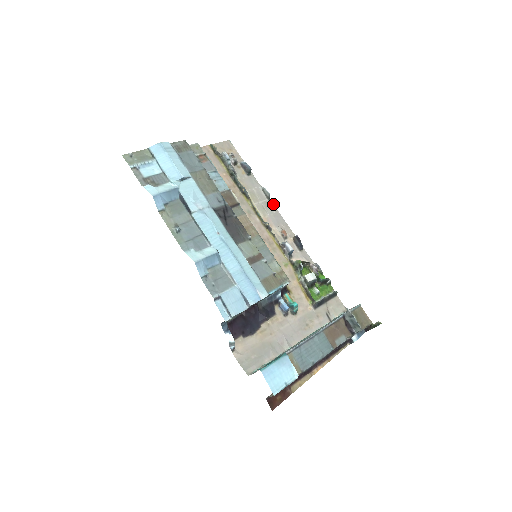
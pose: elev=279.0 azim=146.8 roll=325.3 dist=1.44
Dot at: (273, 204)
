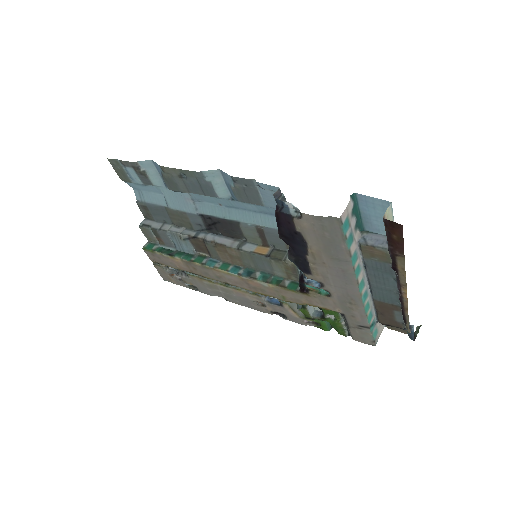
Dot at: (232, 302)
